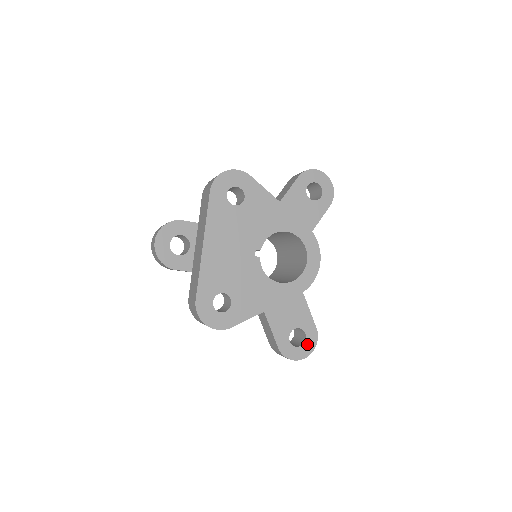
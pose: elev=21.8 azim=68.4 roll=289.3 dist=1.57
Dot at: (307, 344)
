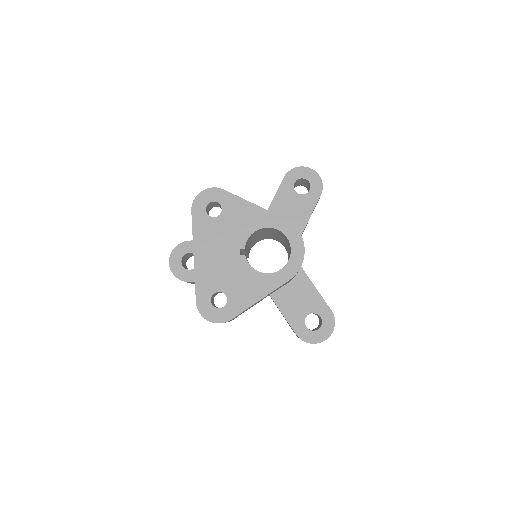
Dot at: (325, 327)
